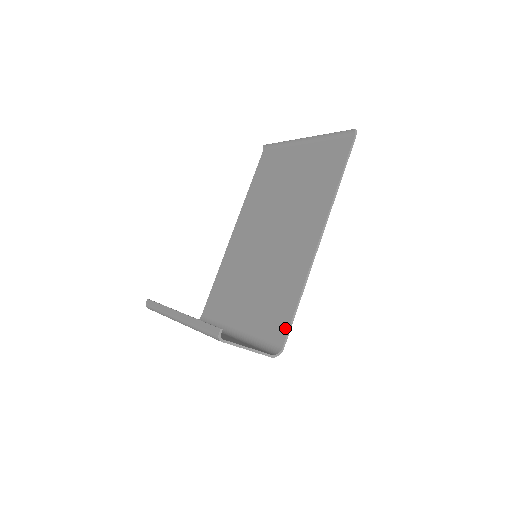
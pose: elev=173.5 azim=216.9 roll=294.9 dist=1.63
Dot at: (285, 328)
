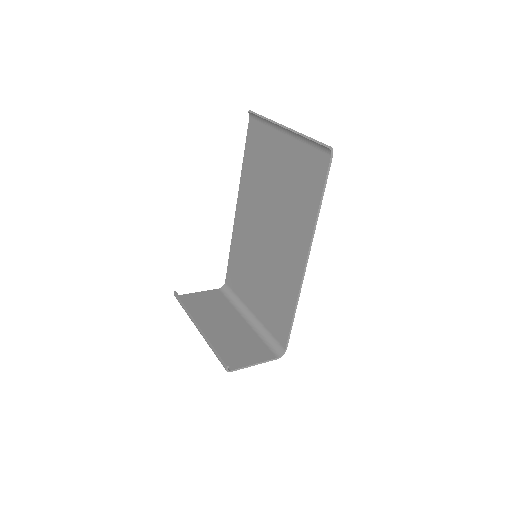
Dot at: (286, 334)
